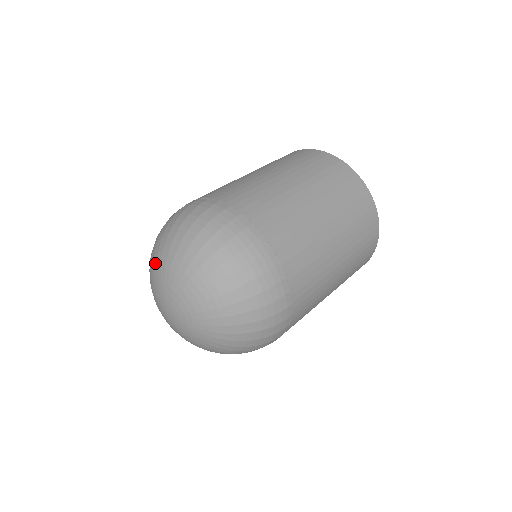
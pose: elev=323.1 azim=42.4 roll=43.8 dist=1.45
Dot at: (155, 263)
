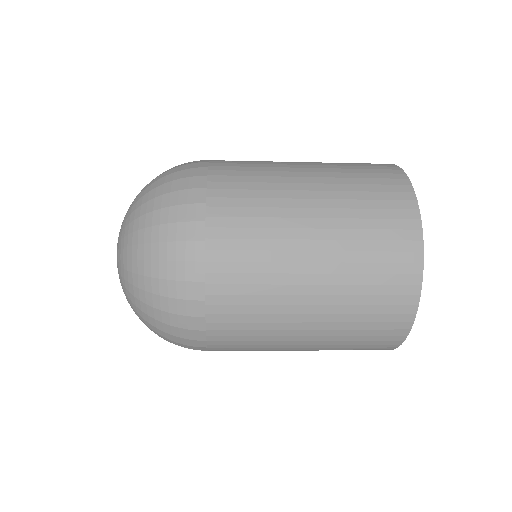
Dot at: occluded
